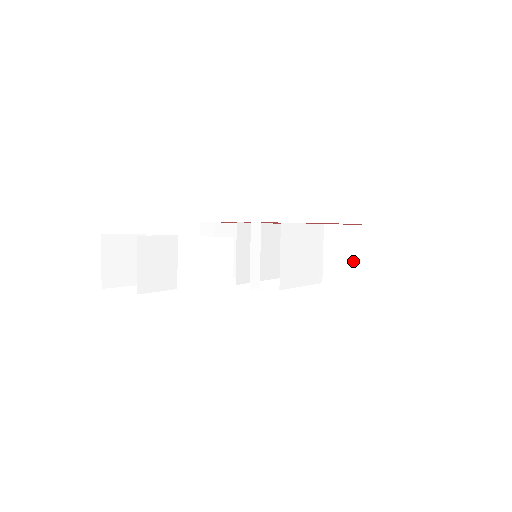
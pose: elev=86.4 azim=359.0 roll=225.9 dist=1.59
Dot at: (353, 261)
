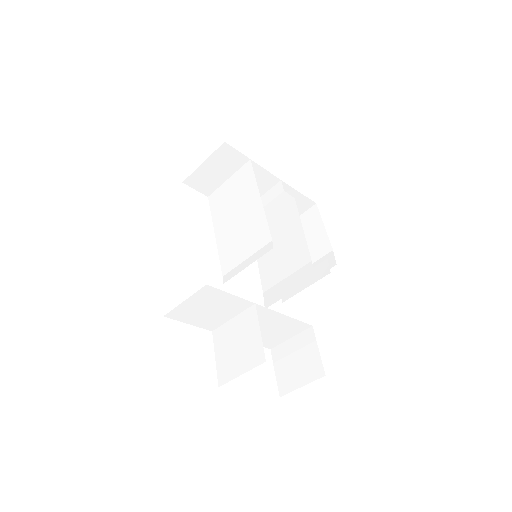
Dot at: occluded
